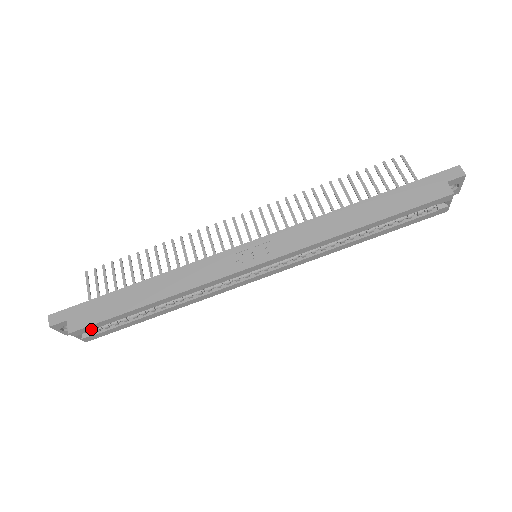
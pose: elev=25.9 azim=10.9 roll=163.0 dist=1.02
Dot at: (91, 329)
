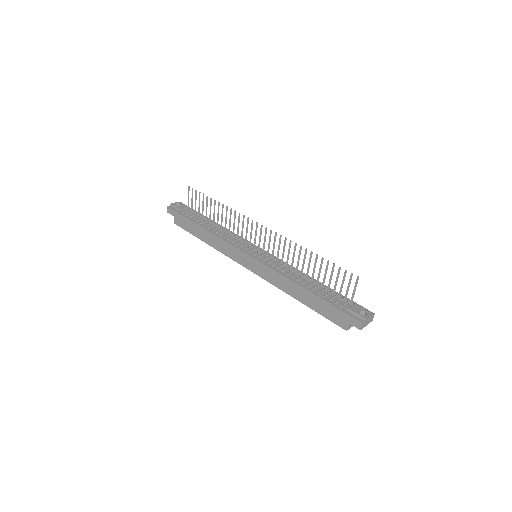
Dot at: occluded
